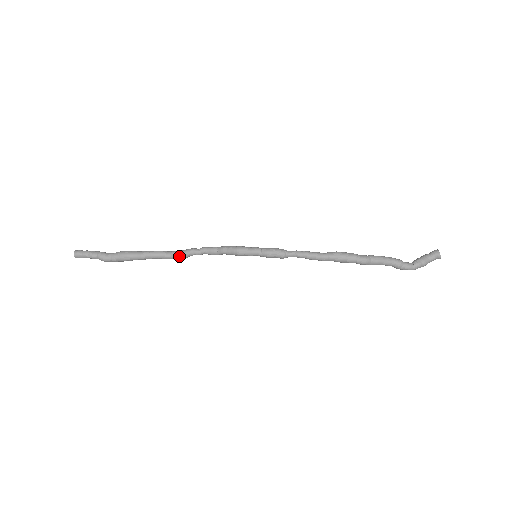
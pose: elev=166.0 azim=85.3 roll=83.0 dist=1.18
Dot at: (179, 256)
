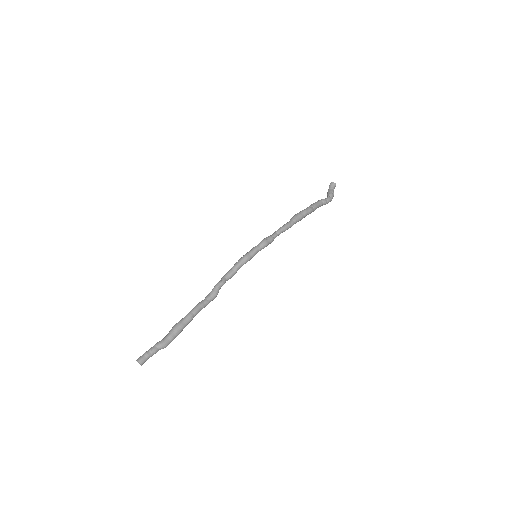
Dot at: (213, 295)
